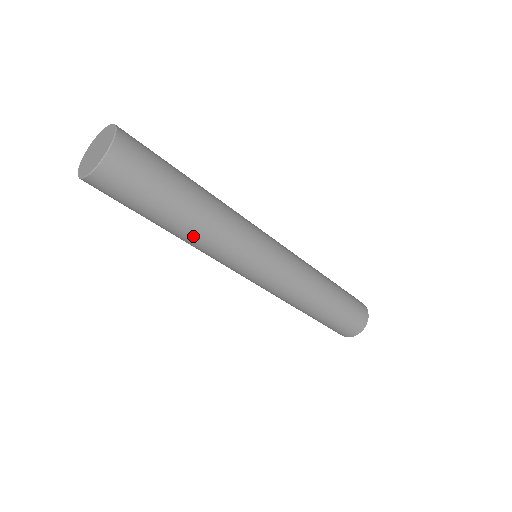
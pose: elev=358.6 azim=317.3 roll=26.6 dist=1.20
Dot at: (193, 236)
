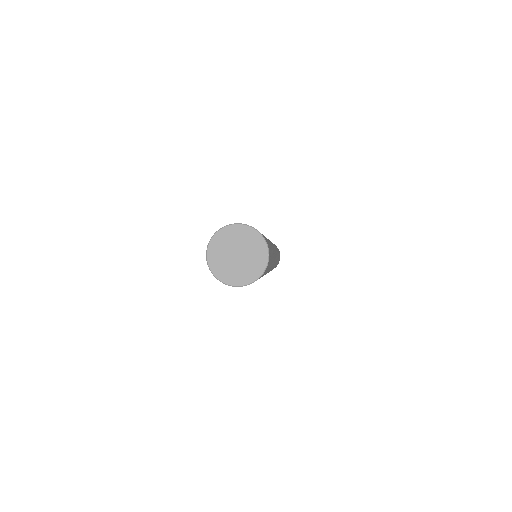
Dot at: occluded
